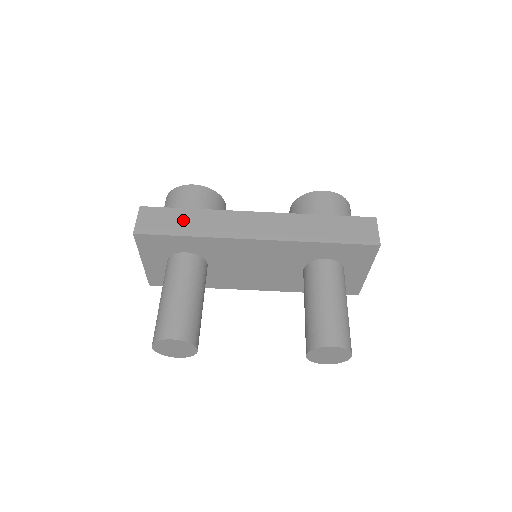
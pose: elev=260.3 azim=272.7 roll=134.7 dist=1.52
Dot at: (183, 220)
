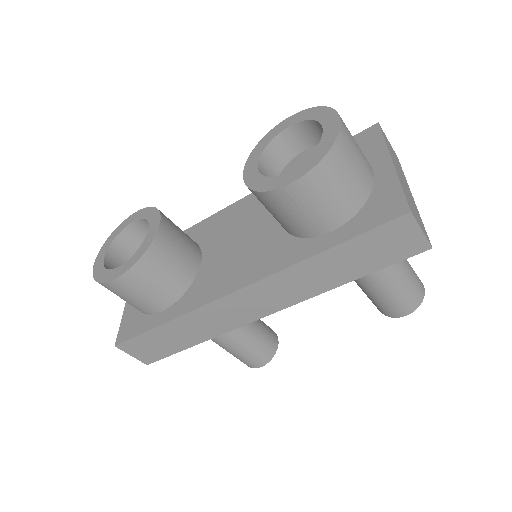
Dot at: (172, 337)
